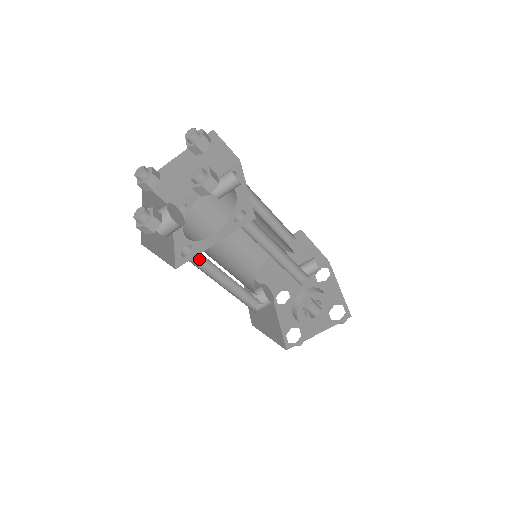
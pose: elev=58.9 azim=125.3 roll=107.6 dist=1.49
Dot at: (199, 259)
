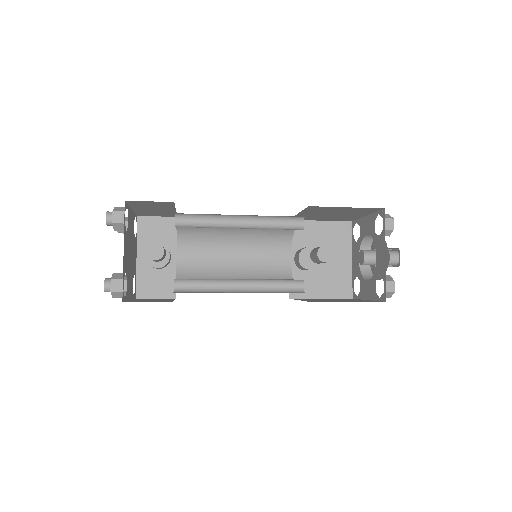
Dot at: occluded
